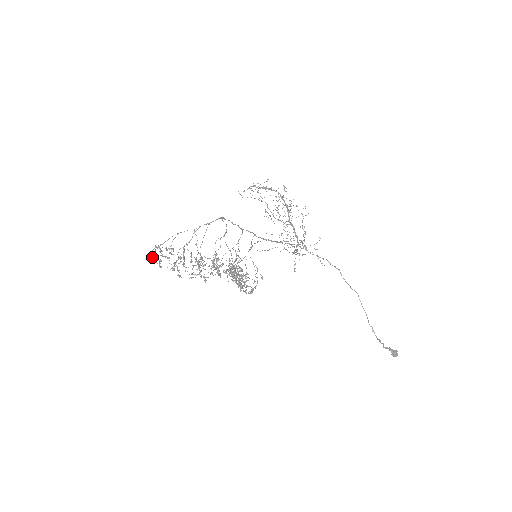
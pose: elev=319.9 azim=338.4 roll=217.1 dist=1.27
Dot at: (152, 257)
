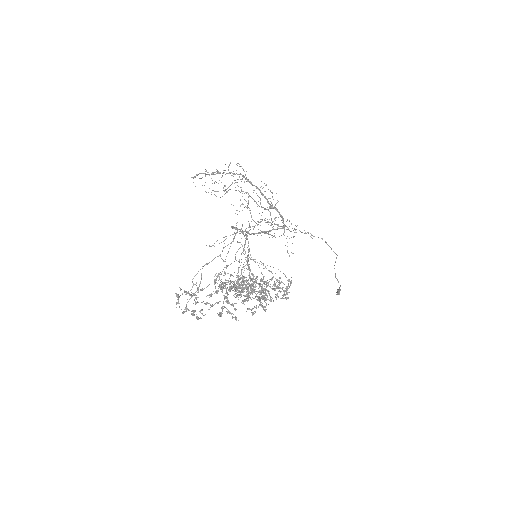
Dot at: (183, 311)
